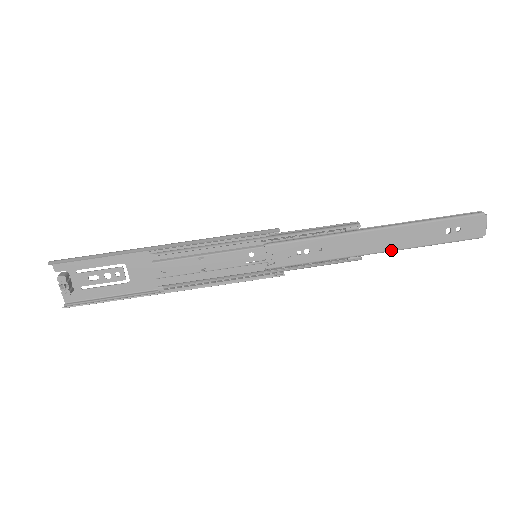
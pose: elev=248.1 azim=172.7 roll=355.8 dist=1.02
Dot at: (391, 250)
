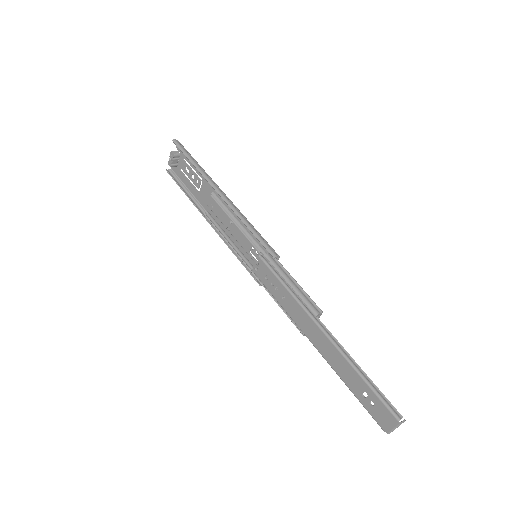
Dot at: (322, 354)
